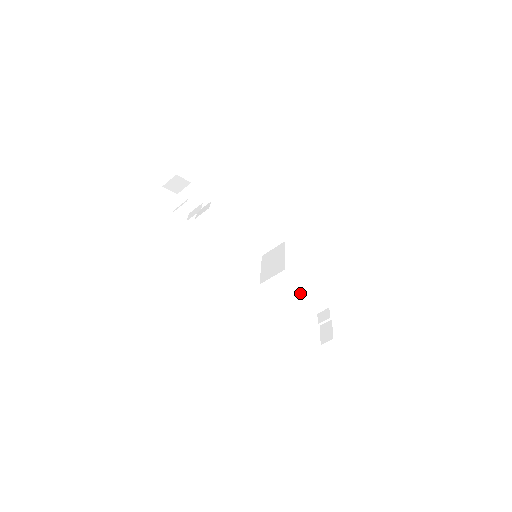
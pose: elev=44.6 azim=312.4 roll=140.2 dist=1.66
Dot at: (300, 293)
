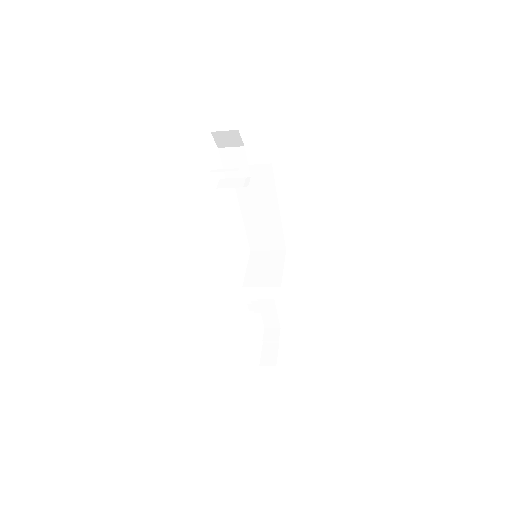
Dot at: occluded
